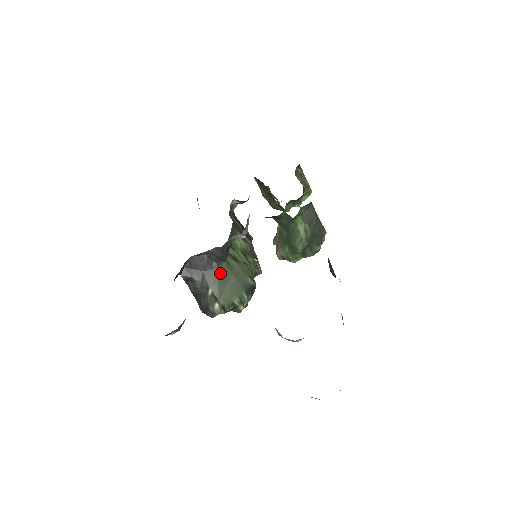
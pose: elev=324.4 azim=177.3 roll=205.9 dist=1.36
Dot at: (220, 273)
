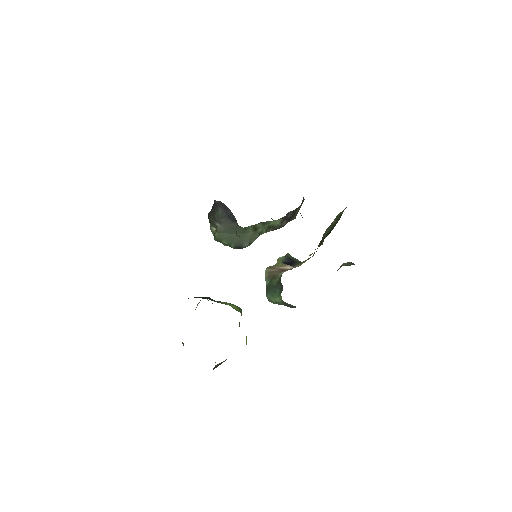
Dot at: (234, 228)
